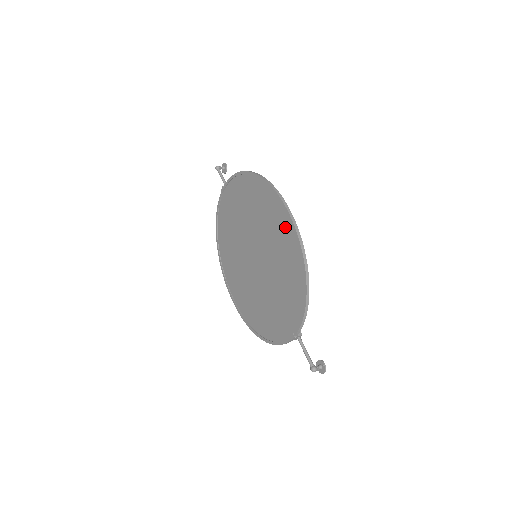
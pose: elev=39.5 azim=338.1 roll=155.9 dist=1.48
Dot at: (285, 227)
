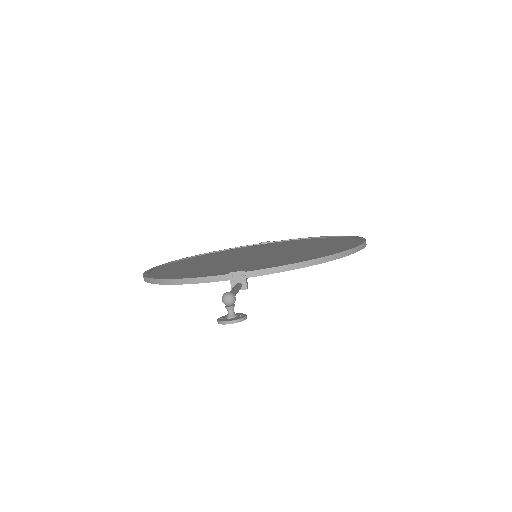
Dot at: (345, 243)
